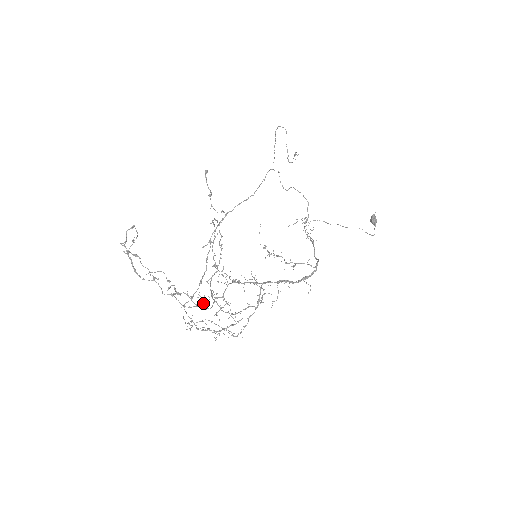
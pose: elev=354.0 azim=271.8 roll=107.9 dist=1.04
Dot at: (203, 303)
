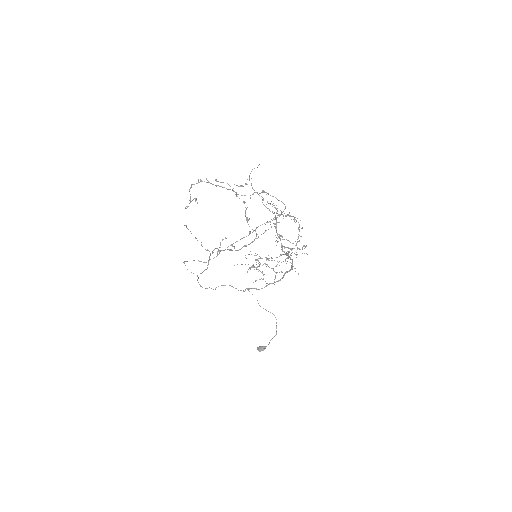
Dot at: occluded
